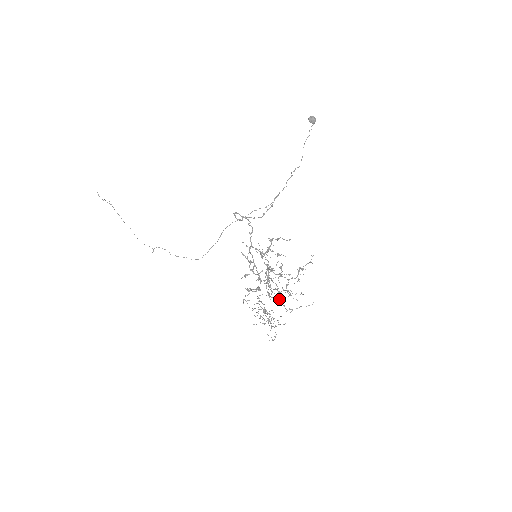
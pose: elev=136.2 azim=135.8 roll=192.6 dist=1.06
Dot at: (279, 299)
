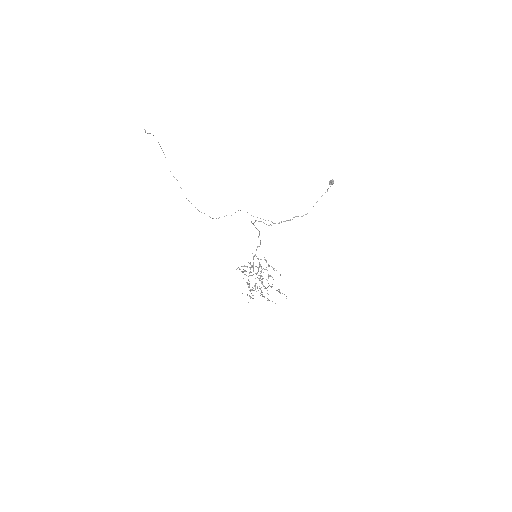
Dot at: occluded
